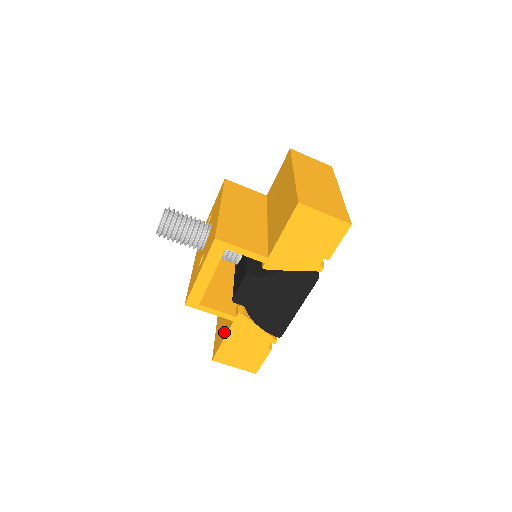
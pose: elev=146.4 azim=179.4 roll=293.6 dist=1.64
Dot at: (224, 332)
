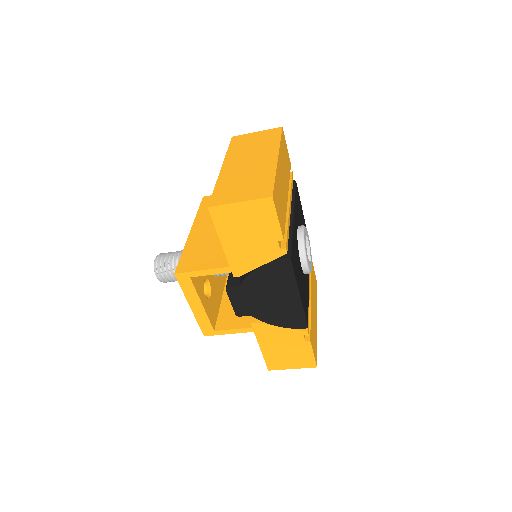
Dot at: occluded
